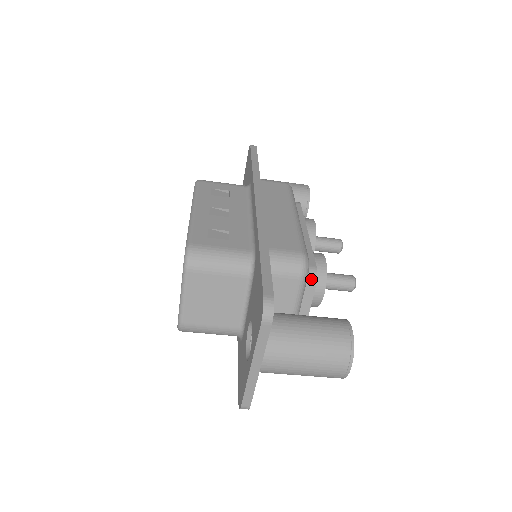
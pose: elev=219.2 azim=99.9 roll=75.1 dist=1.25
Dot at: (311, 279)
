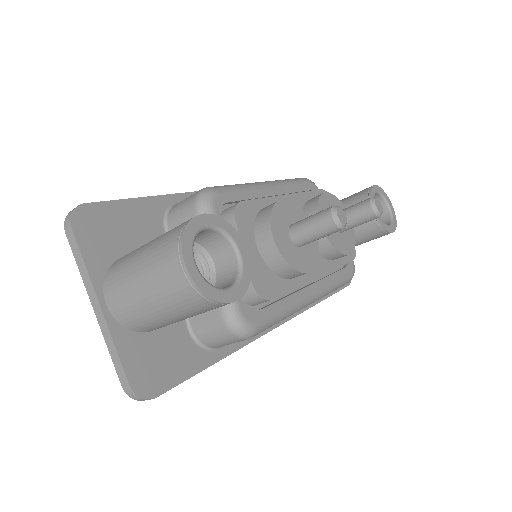
Dot at: (229, 215)
